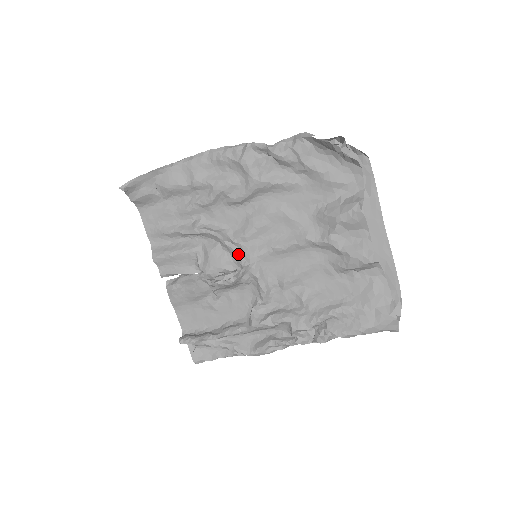
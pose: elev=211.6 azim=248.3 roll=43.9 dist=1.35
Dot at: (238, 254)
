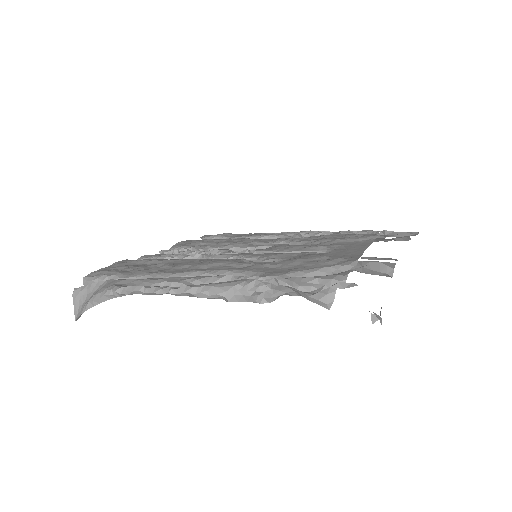
Dot at: occluded
